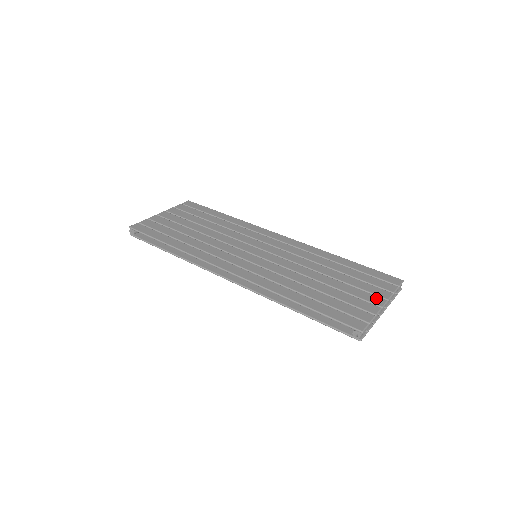
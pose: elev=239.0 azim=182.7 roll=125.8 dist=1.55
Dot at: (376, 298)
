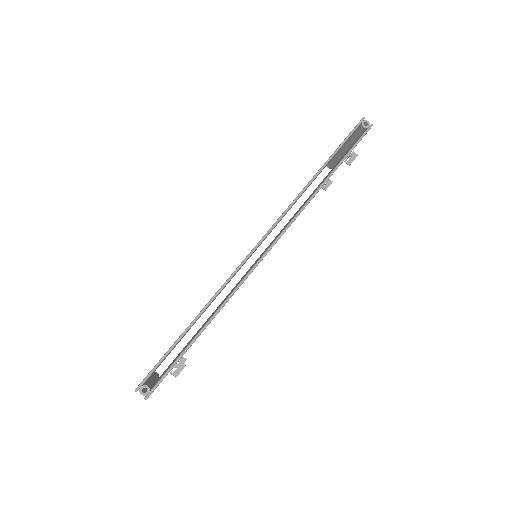
Dot at: occluded
